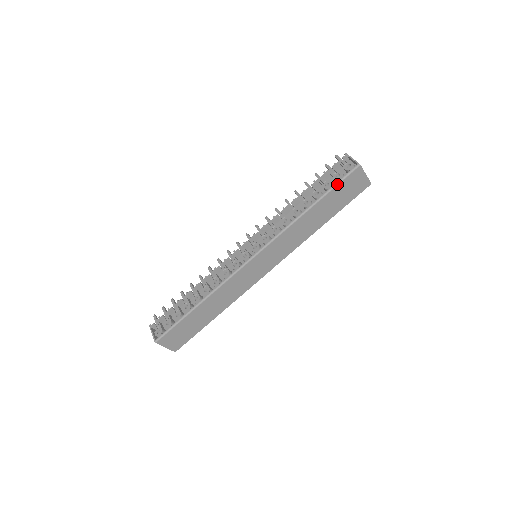
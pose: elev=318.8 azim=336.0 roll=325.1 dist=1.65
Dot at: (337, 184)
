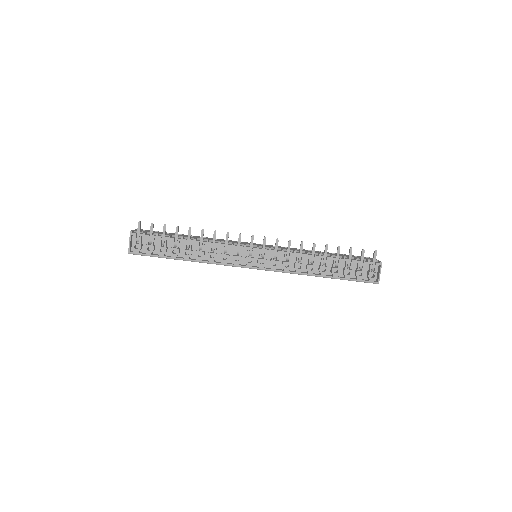
Dot at: occluded
